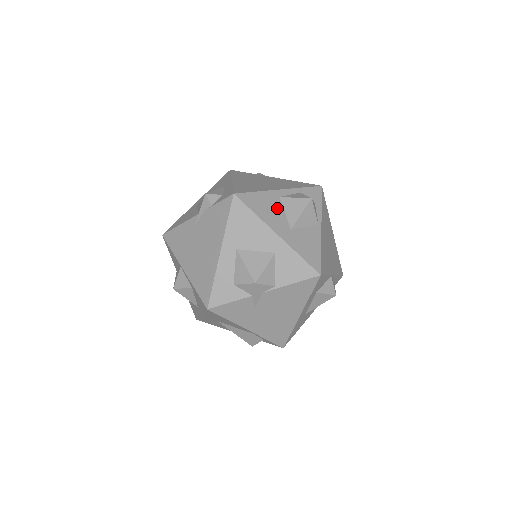
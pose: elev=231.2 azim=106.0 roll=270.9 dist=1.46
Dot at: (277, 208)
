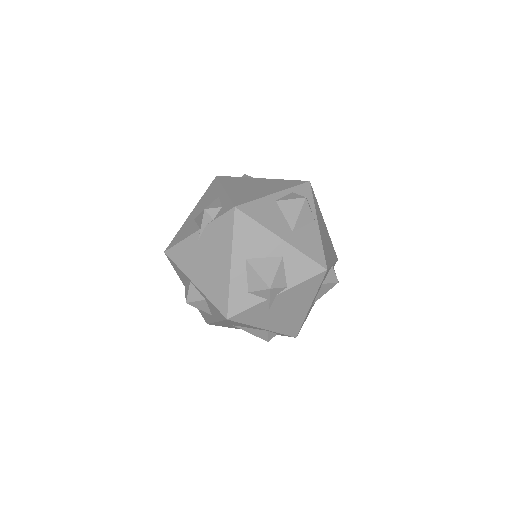
Dot at: (276, 212)
